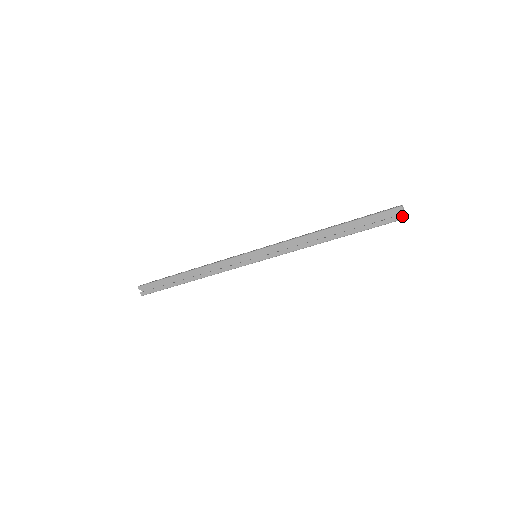
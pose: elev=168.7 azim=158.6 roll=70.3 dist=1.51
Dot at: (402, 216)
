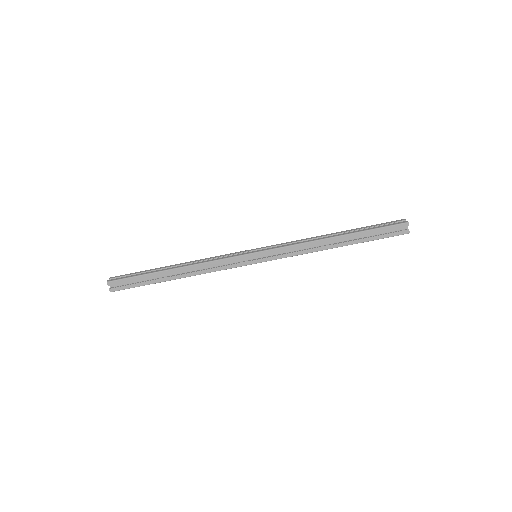
Dot at: (407, 231)
